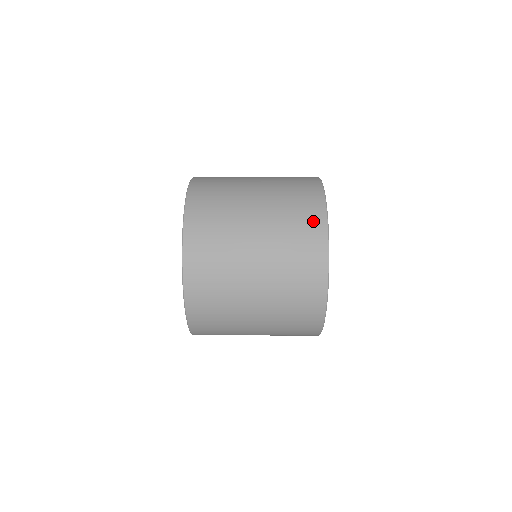
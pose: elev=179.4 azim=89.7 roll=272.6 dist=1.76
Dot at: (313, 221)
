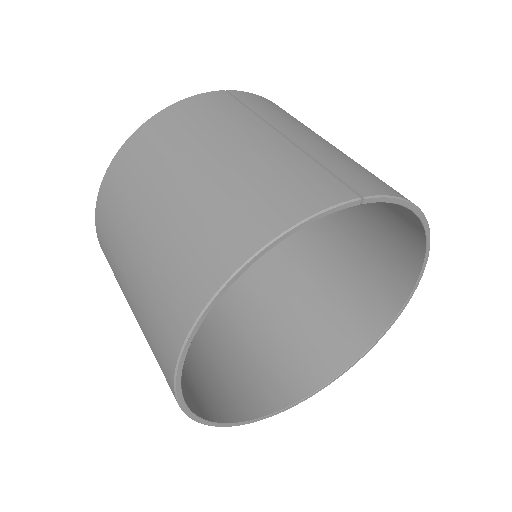
Dot at: (185, 297)
